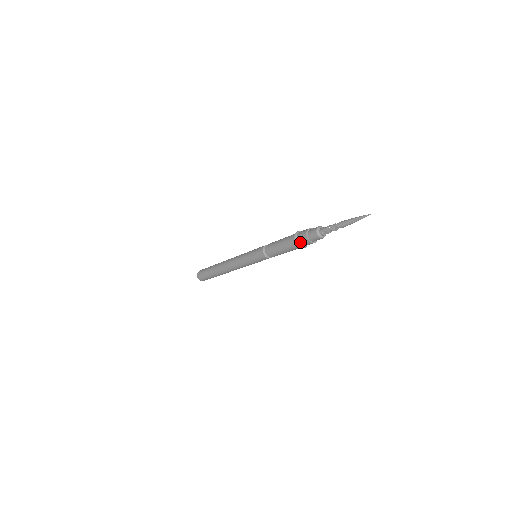
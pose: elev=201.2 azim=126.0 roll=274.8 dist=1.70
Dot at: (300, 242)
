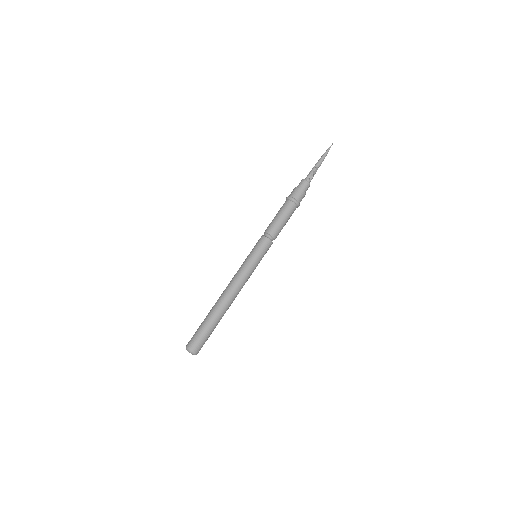
Dot at: (295, 196)
